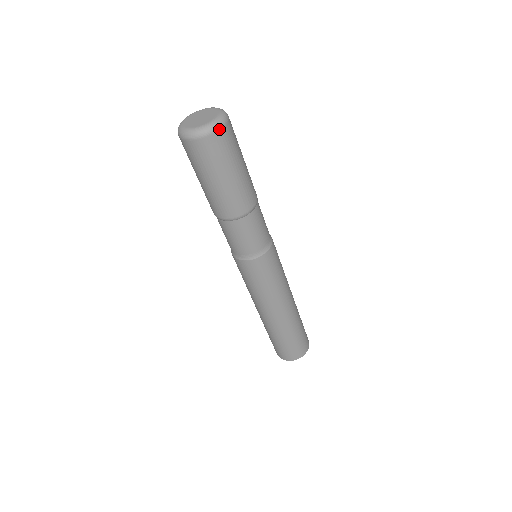
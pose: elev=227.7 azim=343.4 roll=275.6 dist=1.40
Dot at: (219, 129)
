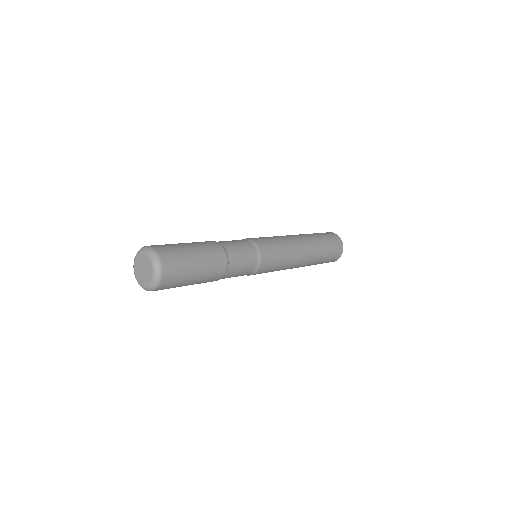
Dot at: occluded
